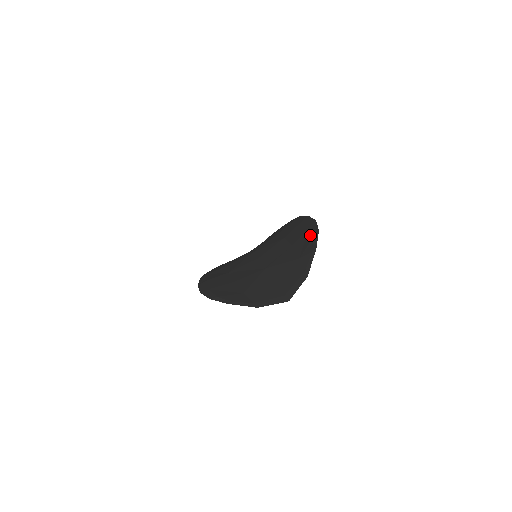
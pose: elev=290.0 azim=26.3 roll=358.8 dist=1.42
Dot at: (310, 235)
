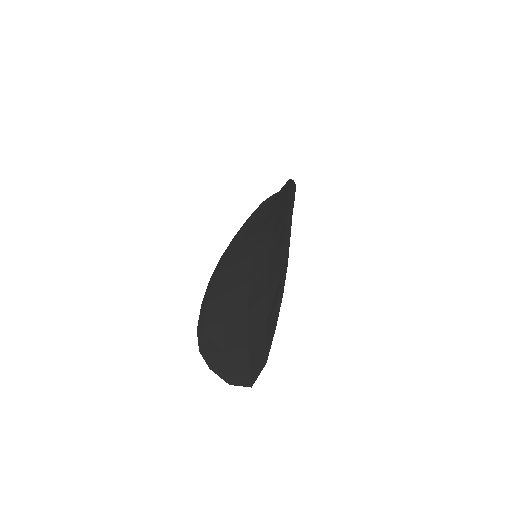
Dot at: (278, 292)
